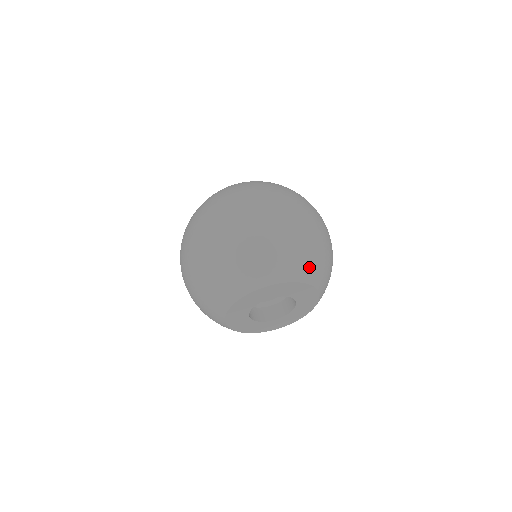
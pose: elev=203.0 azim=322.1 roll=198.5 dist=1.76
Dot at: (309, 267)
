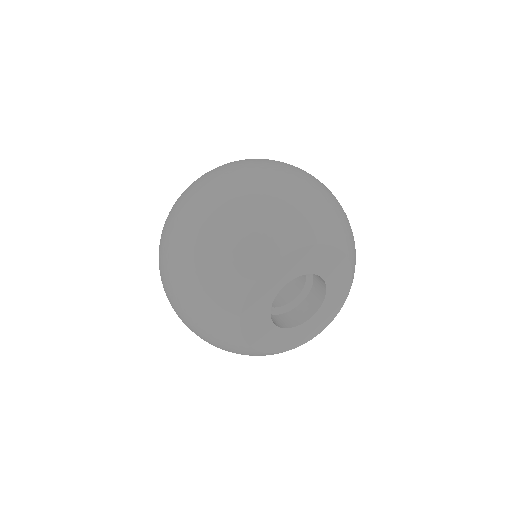
Dot at: (355, 261)
